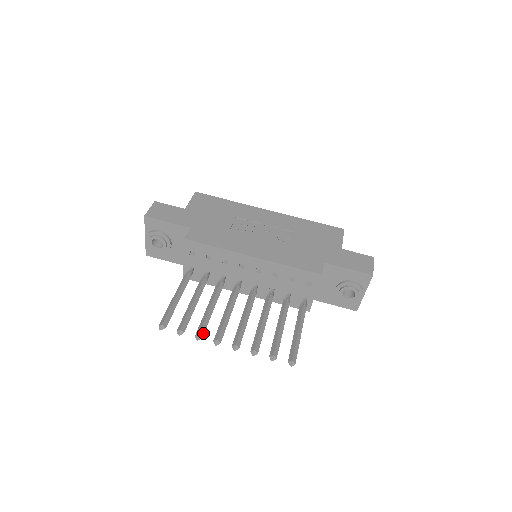
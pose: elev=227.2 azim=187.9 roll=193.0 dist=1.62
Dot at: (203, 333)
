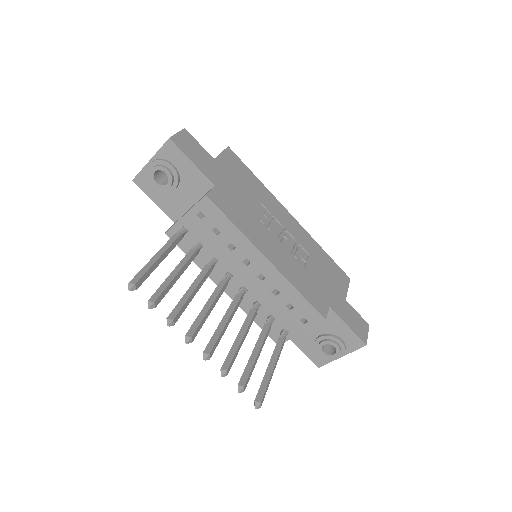
Dot at: (177, 319)
